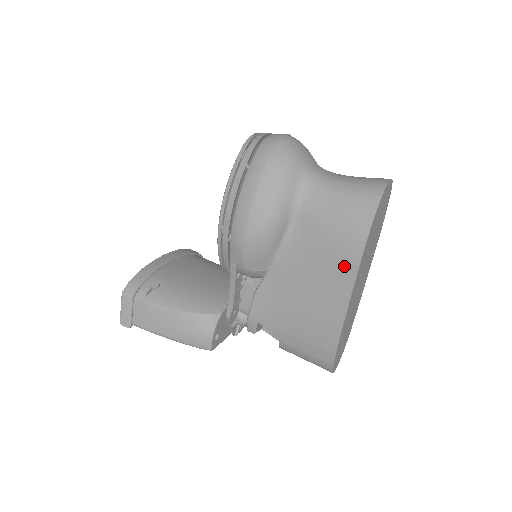
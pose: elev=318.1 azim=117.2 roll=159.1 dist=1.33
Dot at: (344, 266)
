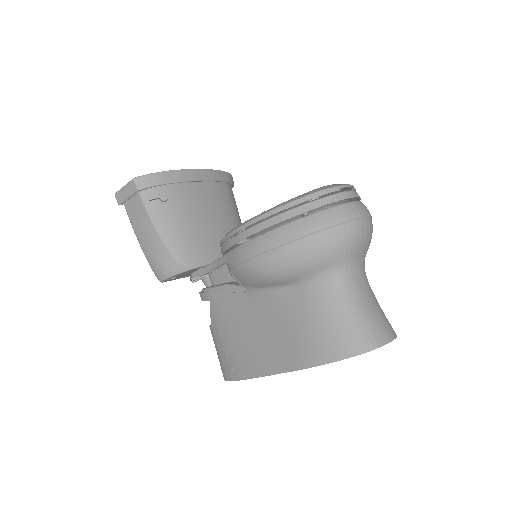
Dot at: (292, 356)
